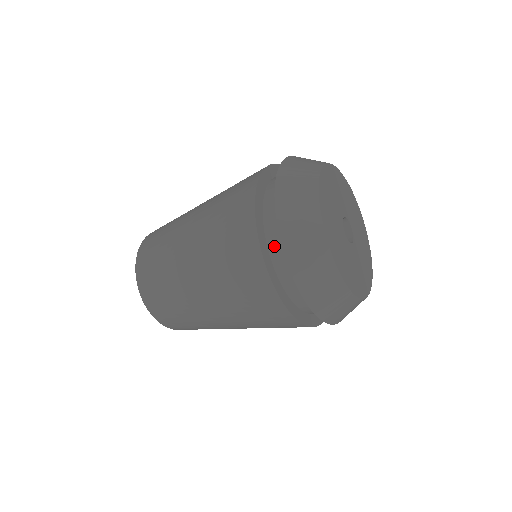
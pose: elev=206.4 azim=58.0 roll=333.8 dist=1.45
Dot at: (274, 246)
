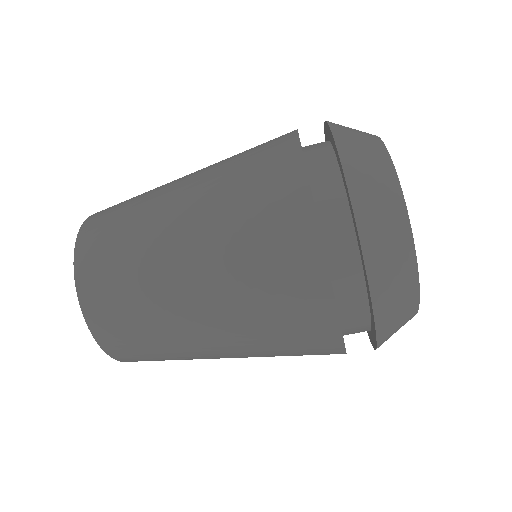
Dot at: (339, 264)
